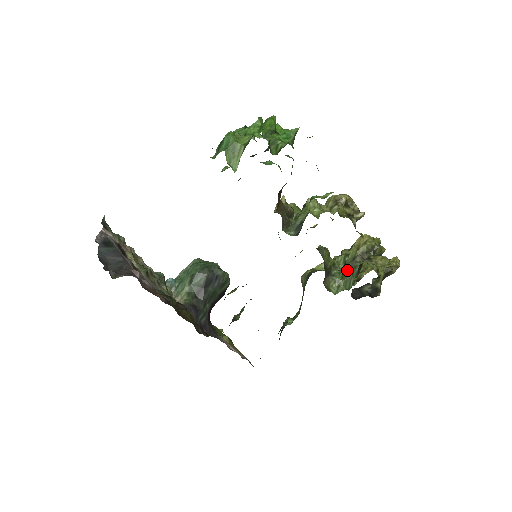
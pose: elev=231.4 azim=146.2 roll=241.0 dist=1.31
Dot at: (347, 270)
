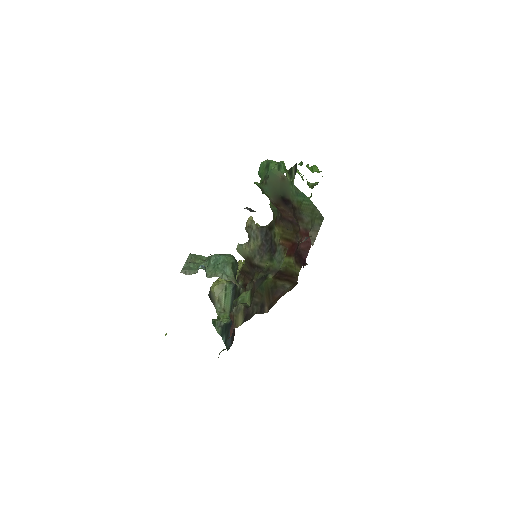
Dot at: occluded
